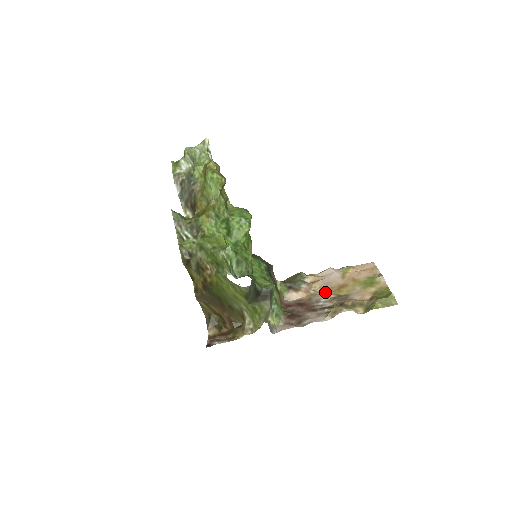
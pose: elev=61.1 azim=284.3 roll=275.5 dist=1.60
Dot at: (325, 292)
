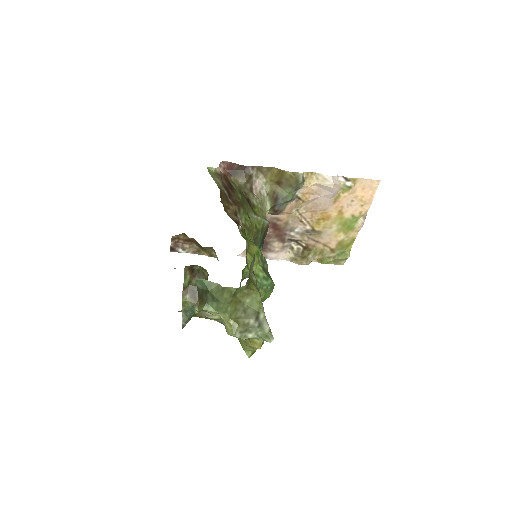
Dot at: (305, 218)
